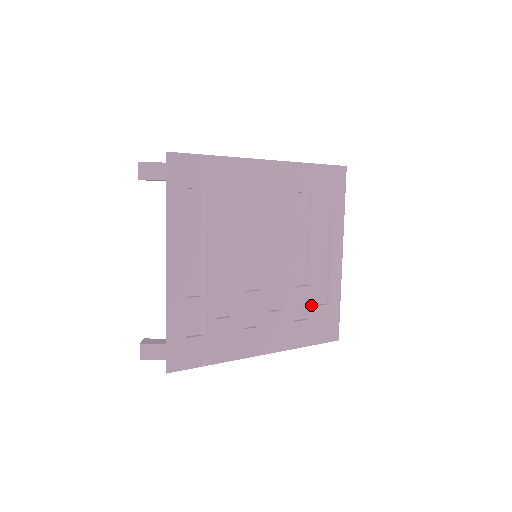
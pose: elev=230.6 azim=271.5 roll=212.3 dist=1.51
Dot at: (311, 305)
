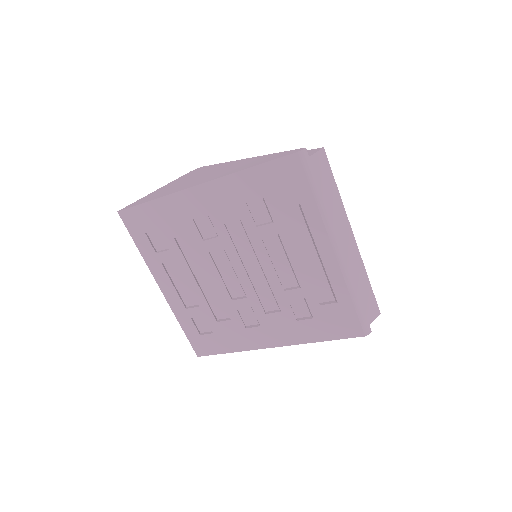
Dot at: (312, 305)
